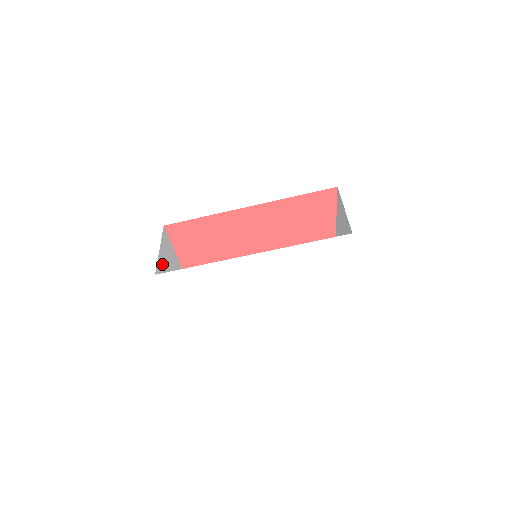
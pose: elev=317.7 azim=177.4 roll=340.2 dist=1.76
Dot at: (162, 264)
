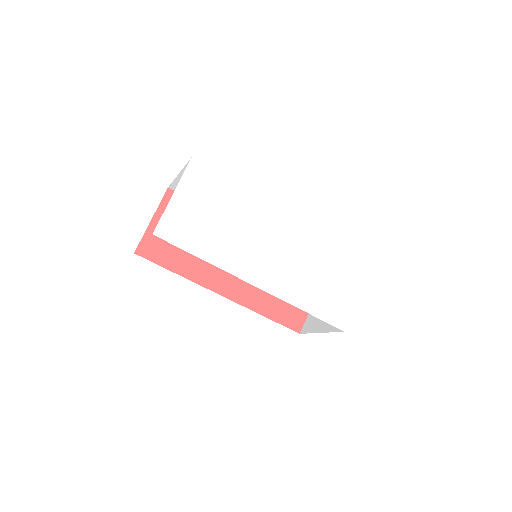
Dot at: occluded
